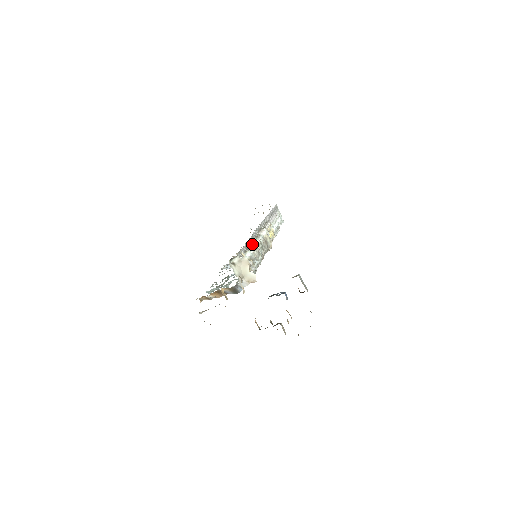
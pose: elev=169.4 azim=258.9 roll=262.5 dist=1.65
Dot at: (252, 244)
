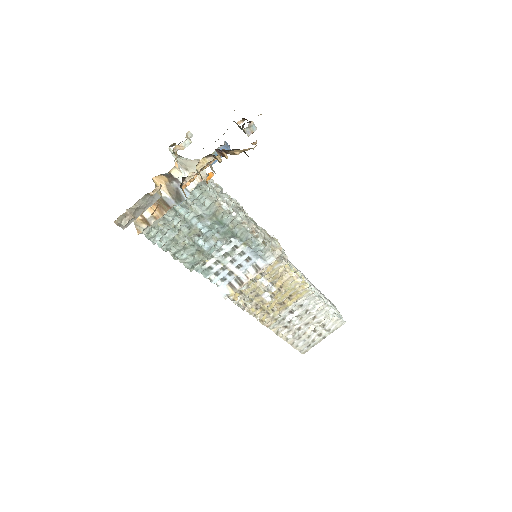
Dot at: occluded
